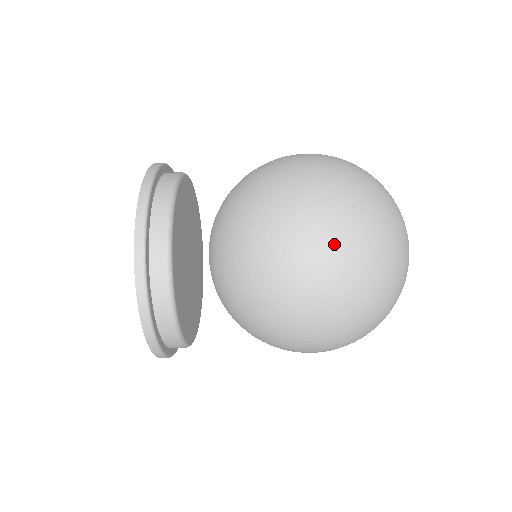
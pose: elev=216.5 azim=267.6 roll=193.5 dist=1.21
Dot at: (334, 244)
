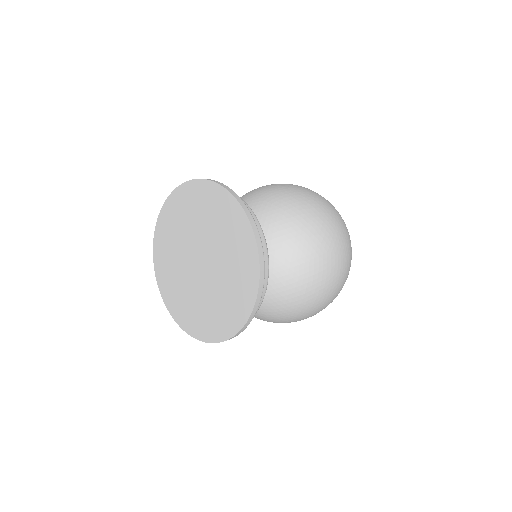
Dot at: occluded
